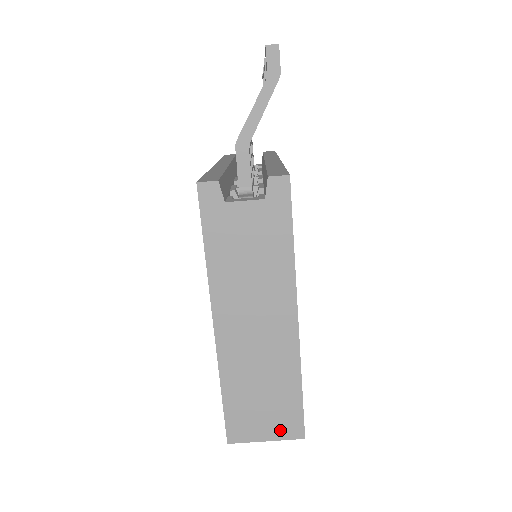
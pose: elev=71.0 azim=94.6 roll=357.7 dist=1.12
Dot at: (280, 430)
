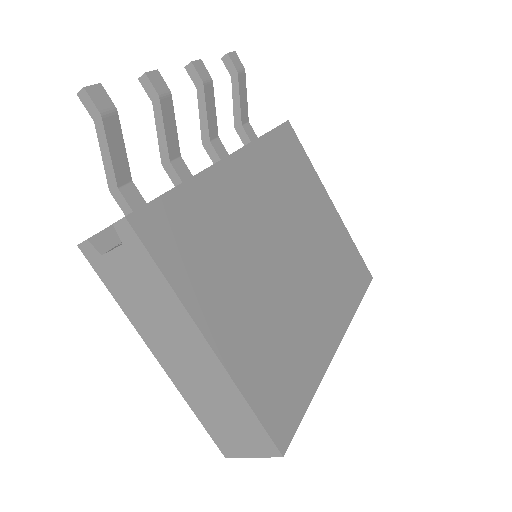
Dot at: (257, 448)
